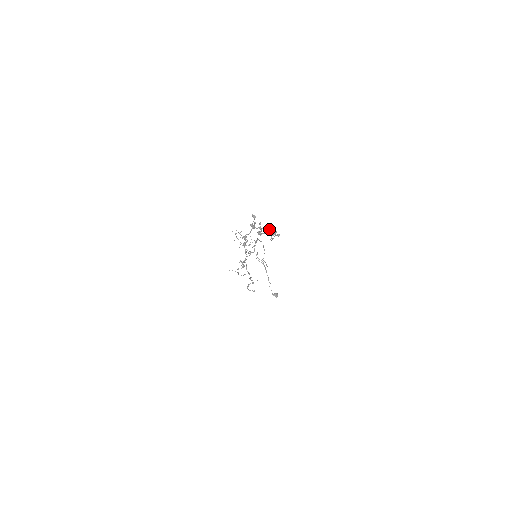
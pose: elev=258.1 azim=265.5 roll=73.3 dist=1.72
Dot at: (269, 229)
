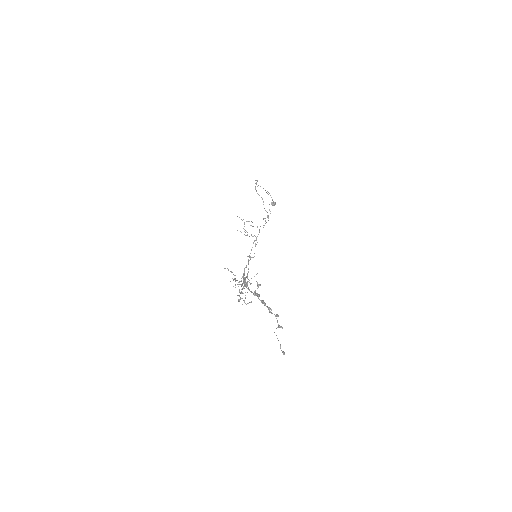
Dot at: occluded
